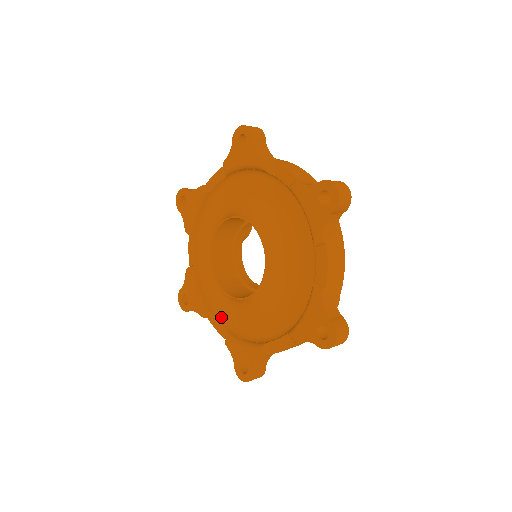
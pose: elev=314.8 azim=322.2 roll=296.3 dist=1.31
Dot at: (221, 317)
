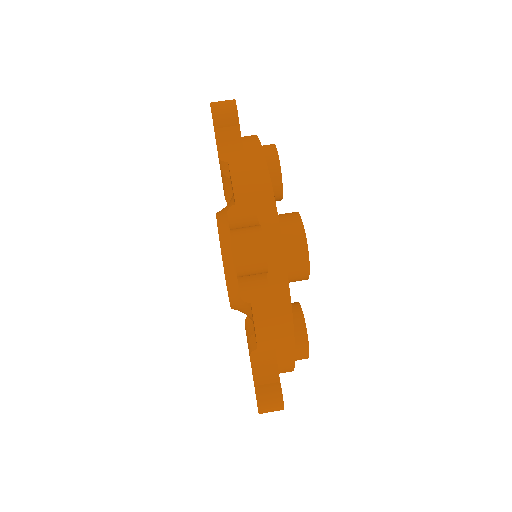
Dot at: occluded
